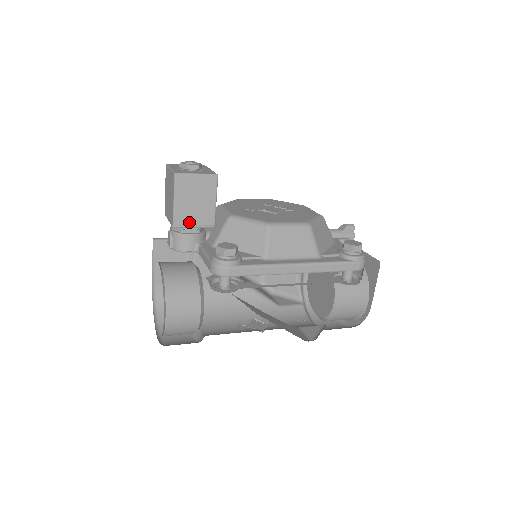
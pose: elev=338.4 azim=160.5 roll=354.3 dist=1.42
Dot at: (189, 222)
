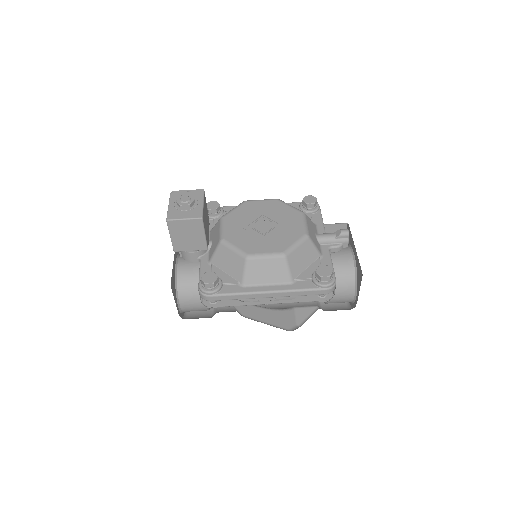
Dot at: (186, 249)
